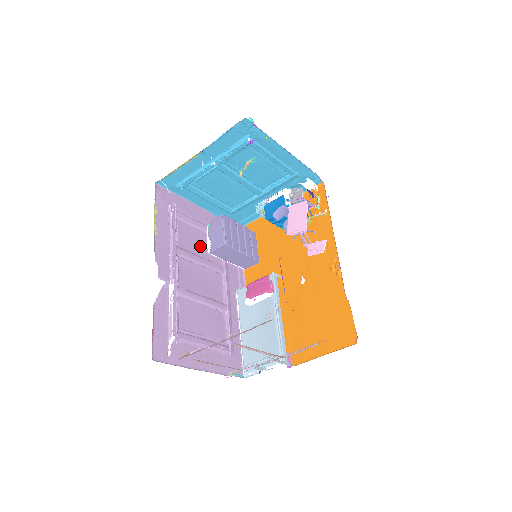
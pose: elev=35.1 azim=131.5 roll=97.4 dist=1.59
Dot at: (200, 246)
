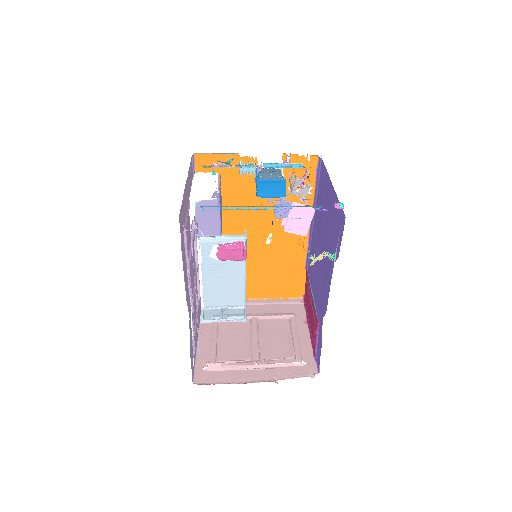
Dot at: (189, 234)
